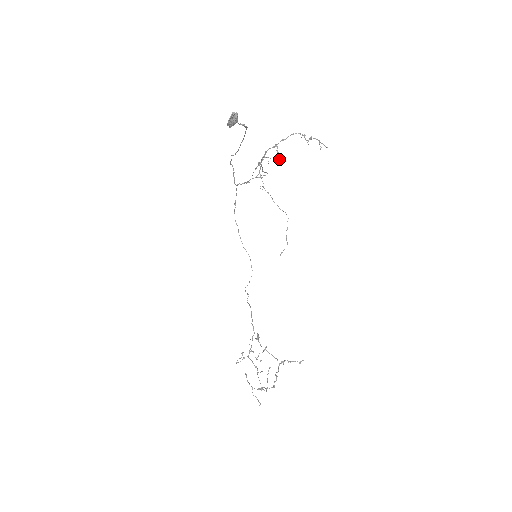
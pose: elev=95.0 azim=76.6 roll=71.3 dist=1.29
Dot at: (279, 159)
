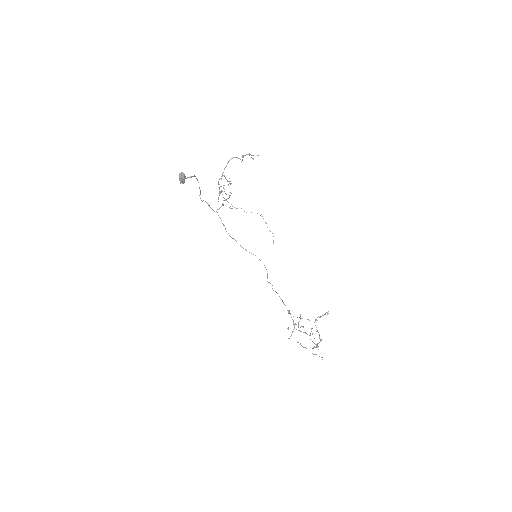
Dot at: occluded
